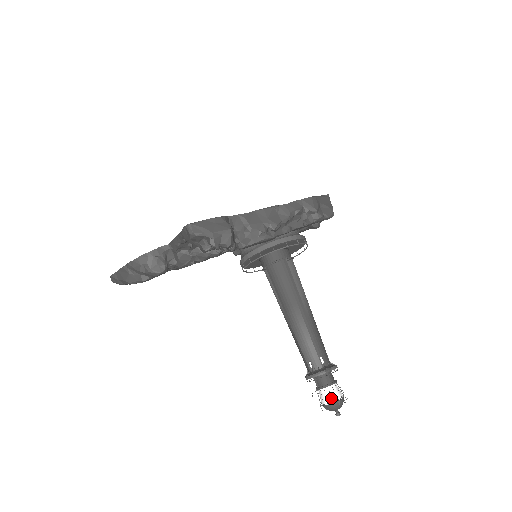
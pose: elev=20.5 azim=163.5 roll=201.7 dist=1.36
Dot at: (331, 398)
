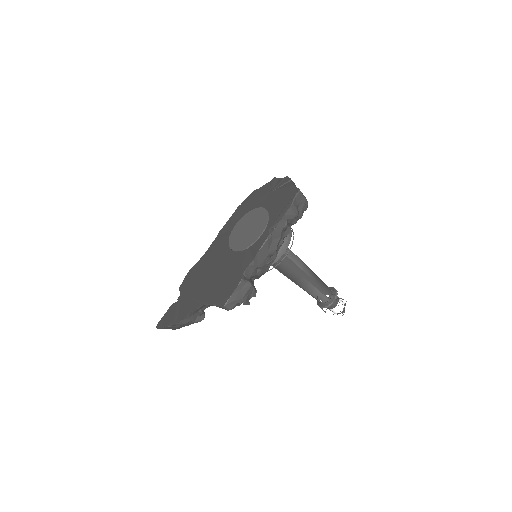
Dot at: (339, 311)
